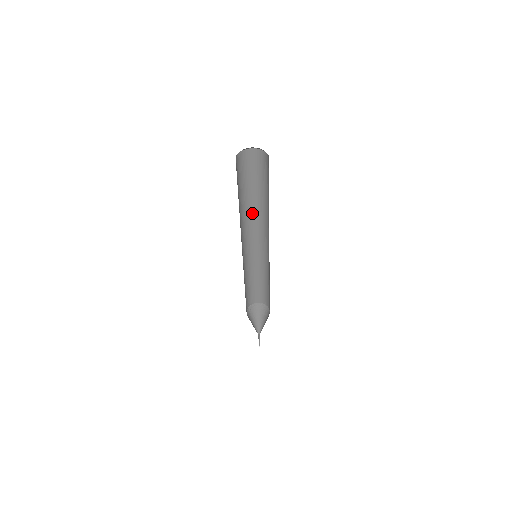
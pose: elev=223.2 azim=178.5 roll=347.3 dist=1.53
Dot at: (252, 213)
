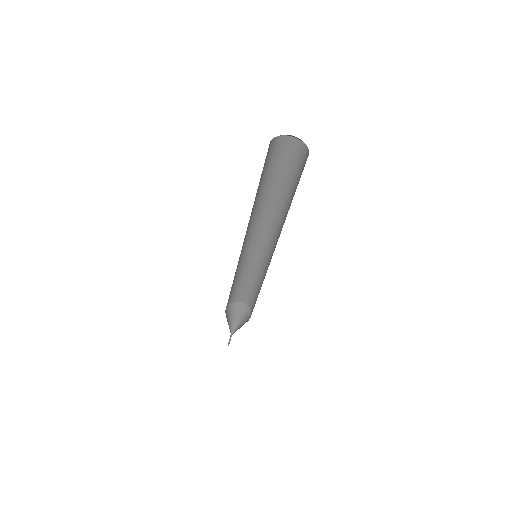
Dot at: (257, 209)
